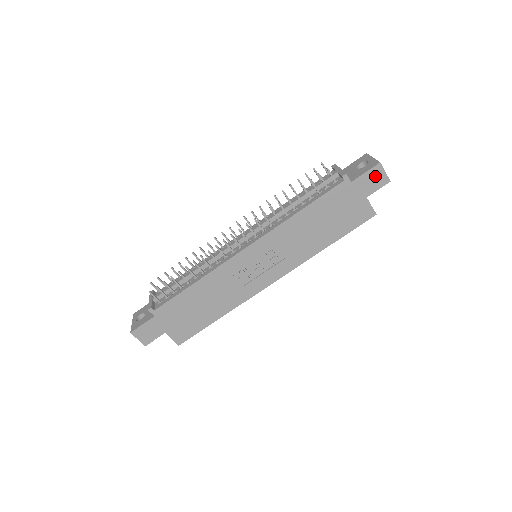
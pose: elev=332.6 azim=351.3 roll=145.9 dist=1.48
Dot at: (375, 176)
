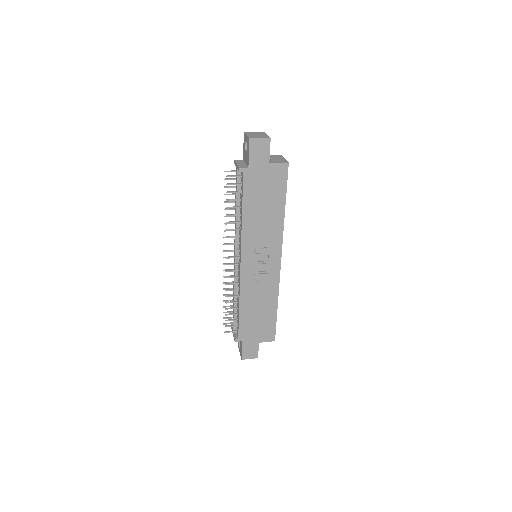
Dot at: (257, 148)
